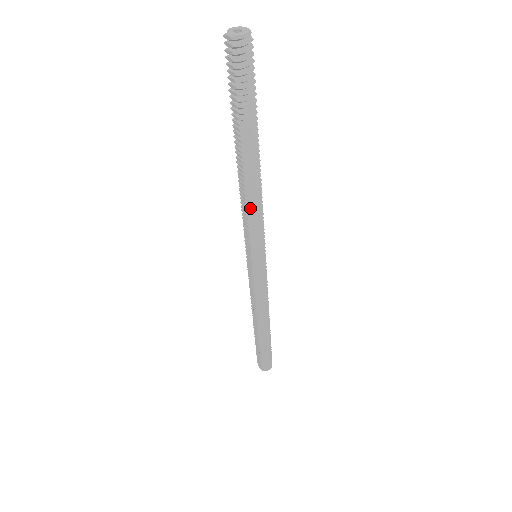
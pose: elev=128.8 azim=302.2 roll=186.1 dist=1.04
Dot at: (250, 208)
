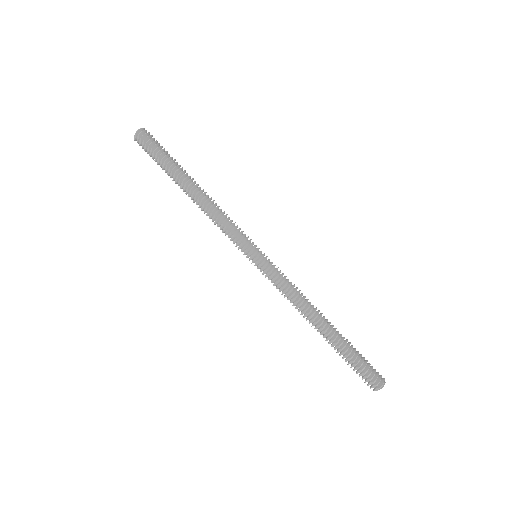
Dot at: (216, 213)
